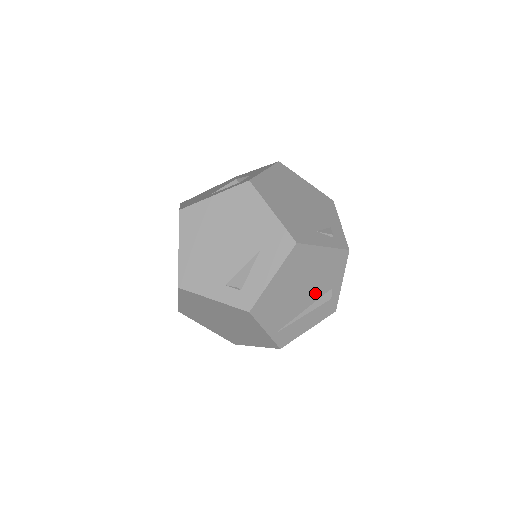
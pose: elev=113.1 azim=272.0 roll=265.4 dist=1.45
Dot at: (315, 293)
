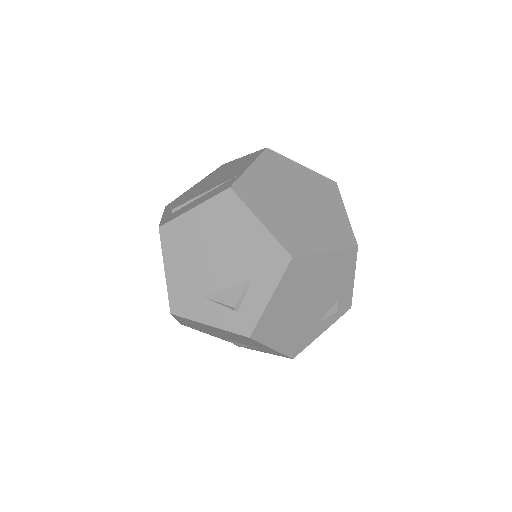
Dot at: occluded
